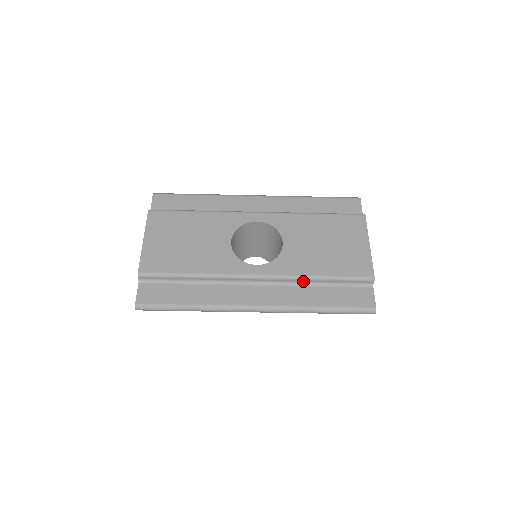
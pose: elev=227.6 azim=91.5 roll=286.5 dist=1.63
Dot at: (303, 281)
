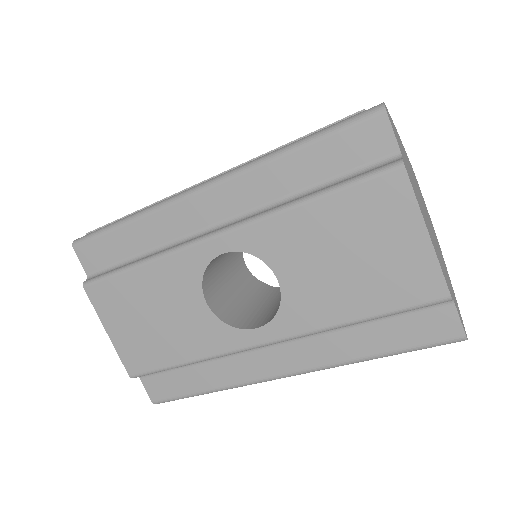
Dot at: (333, 328)
